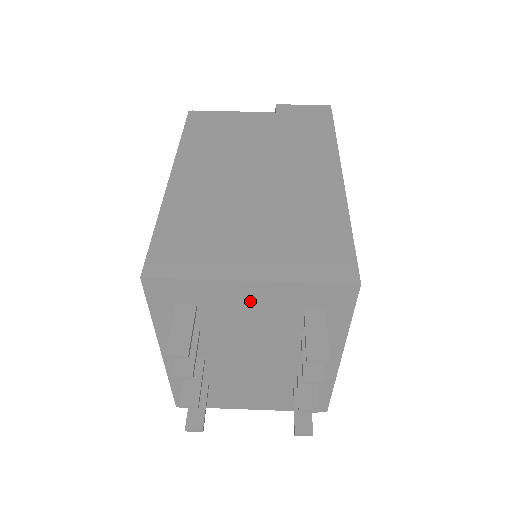
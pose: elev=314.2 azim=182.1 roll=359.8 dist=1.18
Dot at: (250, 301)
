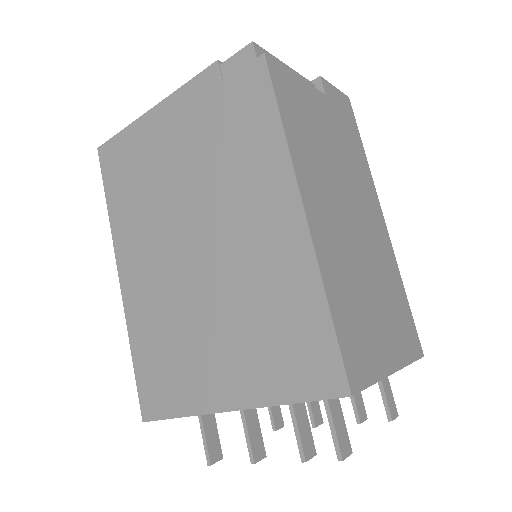
Dot at: occluded
